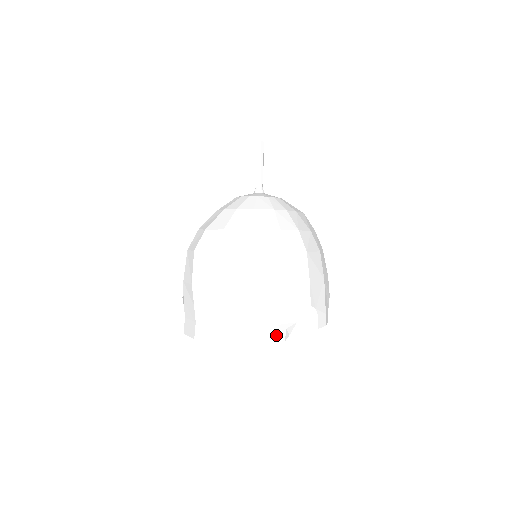
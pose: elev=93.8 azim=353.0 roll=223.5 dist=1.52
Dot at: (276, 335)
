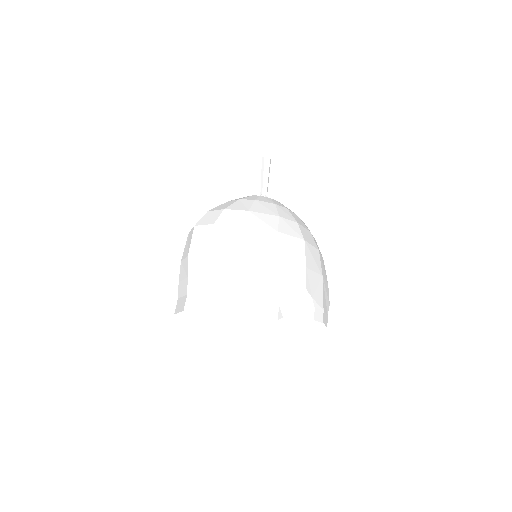
Dot at: (268, 309)
